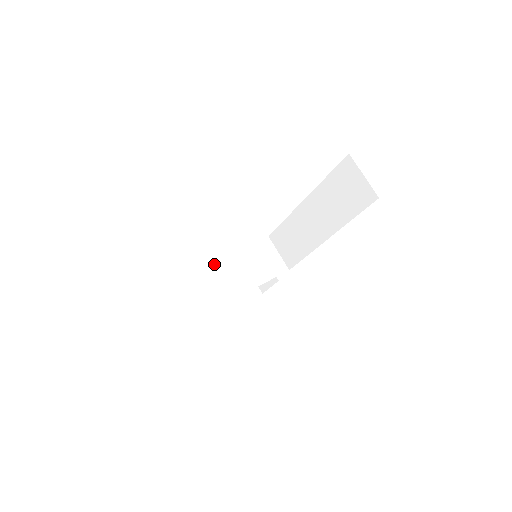
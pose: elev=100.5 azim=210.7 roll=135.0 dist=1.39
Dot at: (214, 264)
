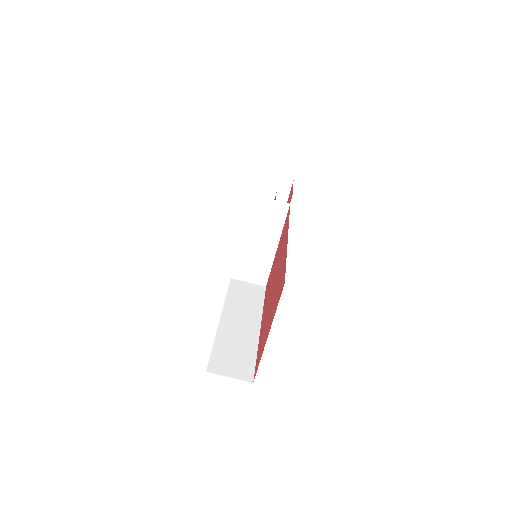
Dot at: (239, 253)
